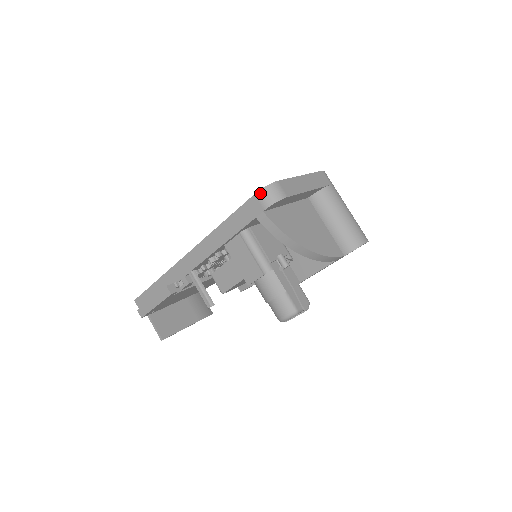
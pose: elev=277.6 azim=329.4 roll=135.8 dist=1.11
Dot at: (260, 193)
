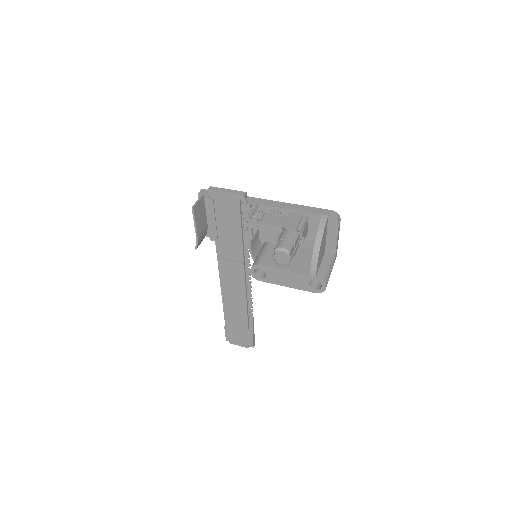
Dot at: (334, 212)
